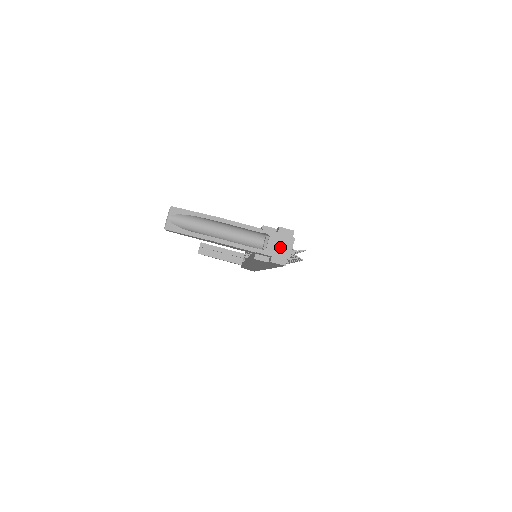
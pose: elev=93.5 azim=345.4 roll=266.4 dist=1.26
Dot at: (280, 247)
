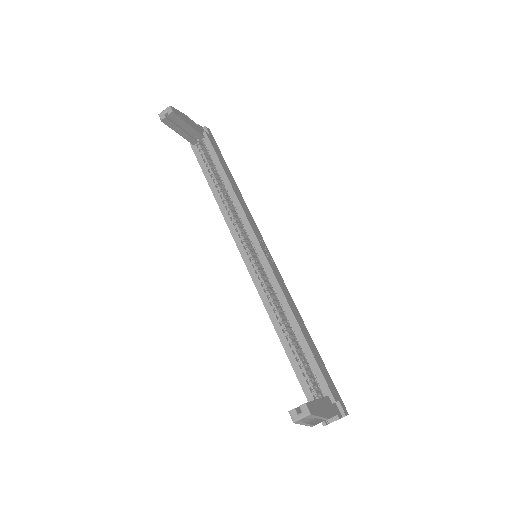
Dot at: occluded
